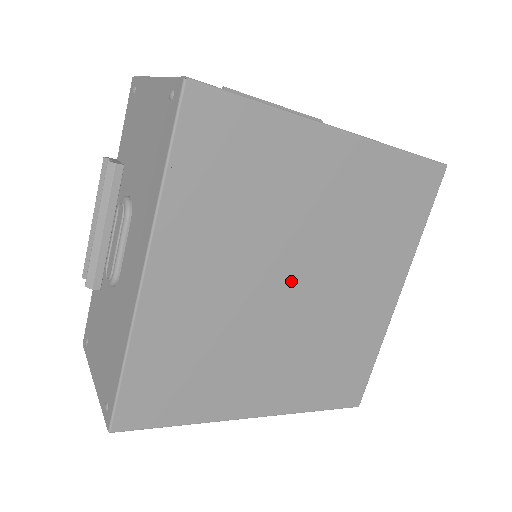
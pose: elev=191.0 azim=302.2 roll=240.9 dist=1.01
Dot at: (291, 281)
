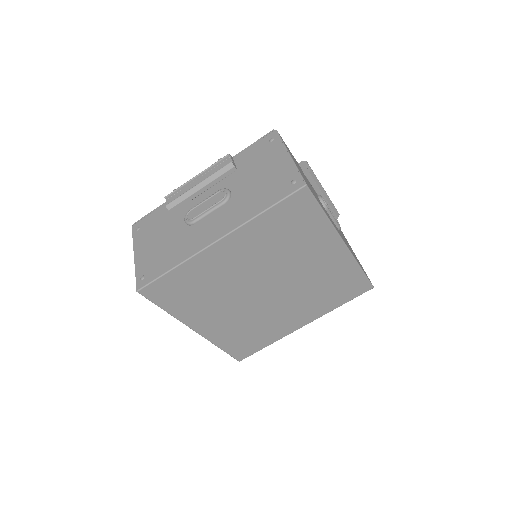
Dot at: (267, 286)
